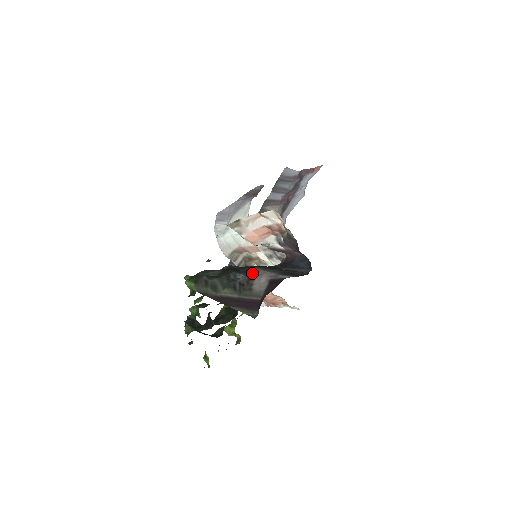
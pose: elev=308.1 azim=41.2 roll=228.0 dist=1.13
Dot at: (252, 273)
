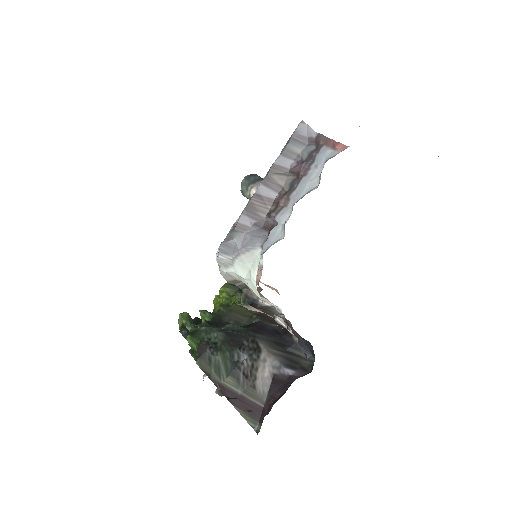
Dot at: (256, 354)
